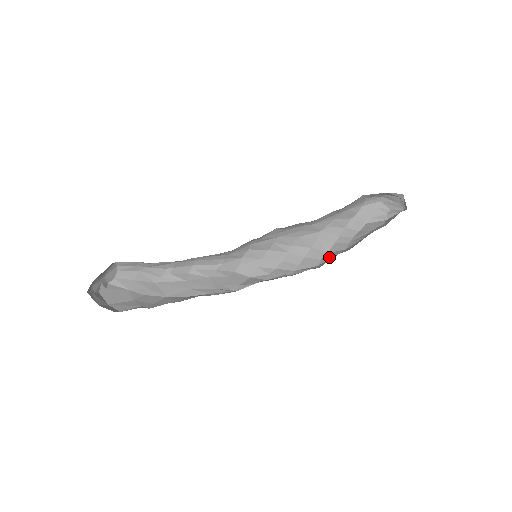
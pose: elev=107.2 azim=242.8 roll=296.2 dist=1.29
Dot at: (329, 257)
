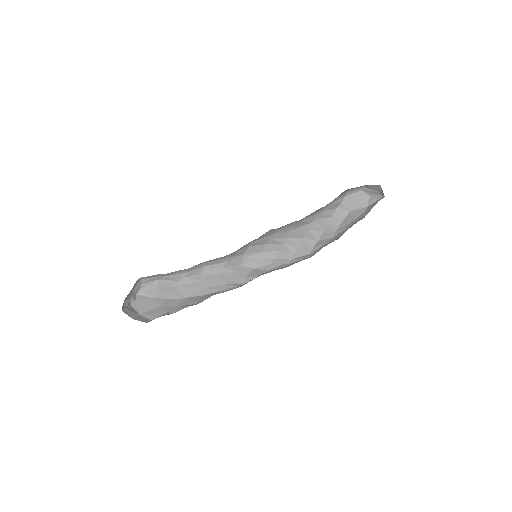
Dot at: (319, 246)
